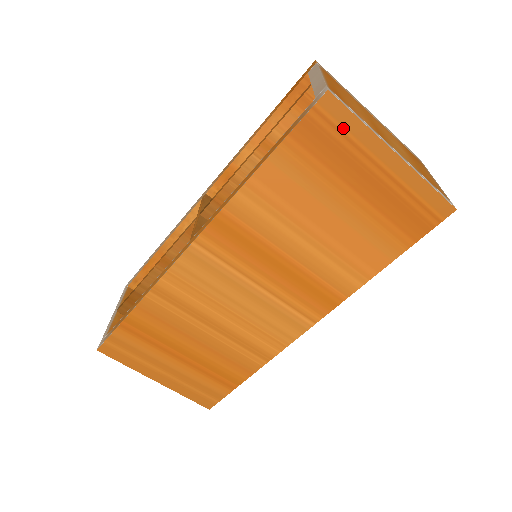
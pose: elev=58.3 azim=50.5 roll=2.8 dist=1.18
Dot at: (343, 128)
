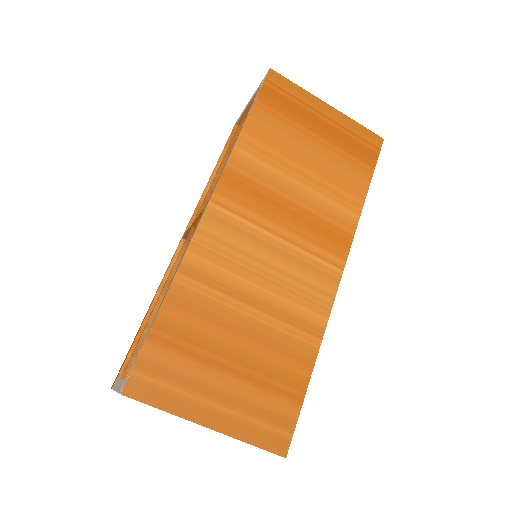
Dot at: (289, 91)
